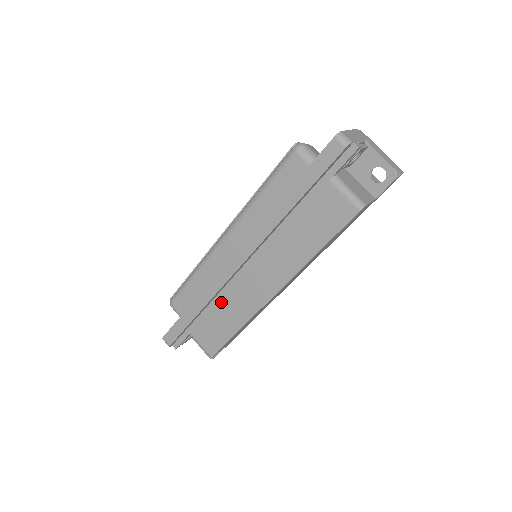
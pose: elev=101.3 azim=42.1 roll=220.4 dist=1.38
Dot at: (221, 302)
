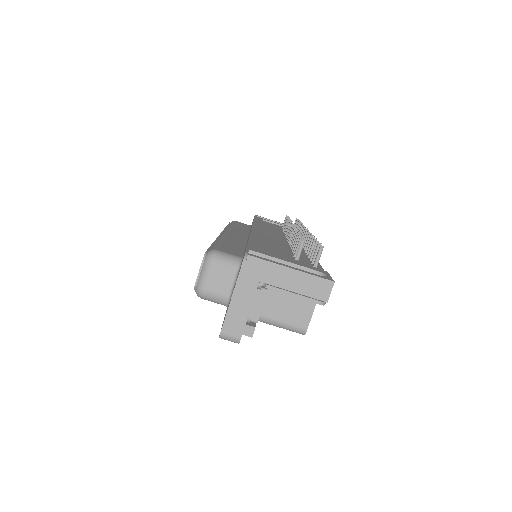
Dot at: occluded
